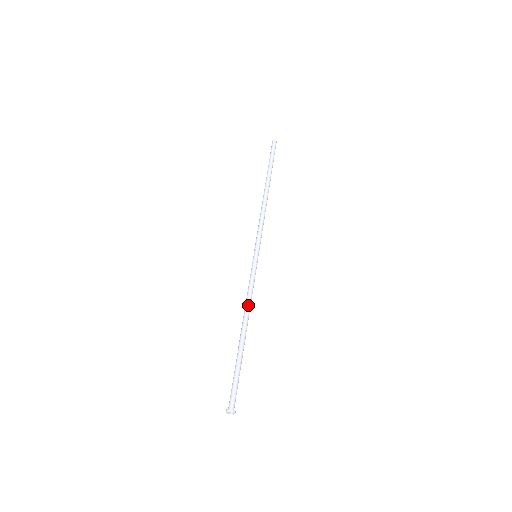
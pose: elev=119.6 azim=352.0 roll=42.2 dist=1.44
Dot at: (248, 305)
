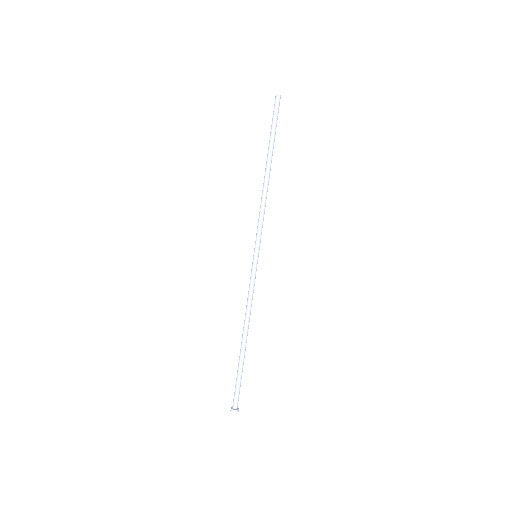
Dot at: (250, 312)
